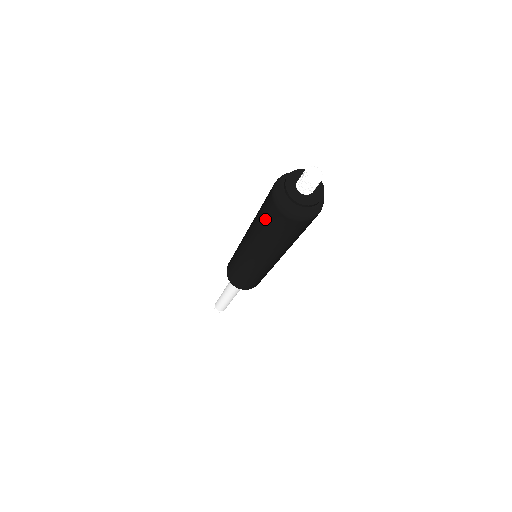
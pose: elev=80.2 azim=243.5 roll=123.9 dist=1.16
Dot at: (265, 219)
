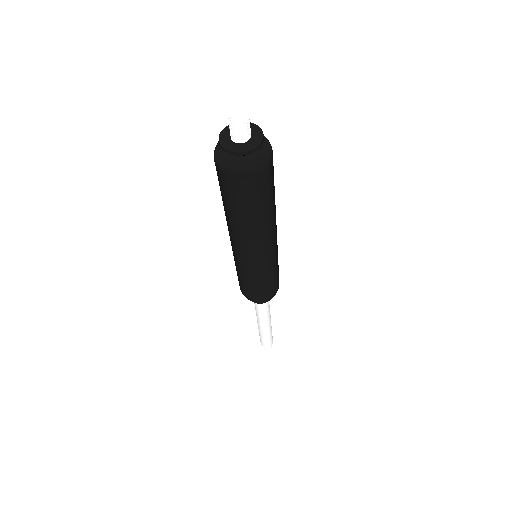
Dot at: (231, 199)
